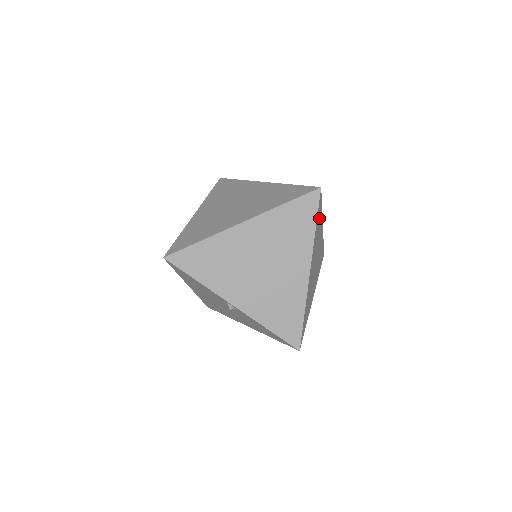
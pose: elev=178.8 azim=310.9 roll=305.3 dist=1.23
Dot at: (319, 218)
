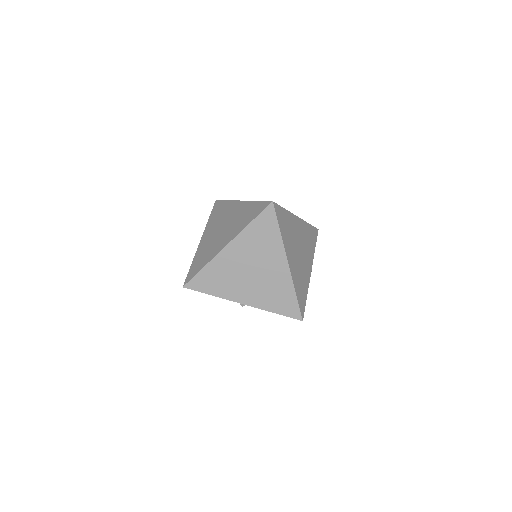
Dot at: (284, 220)
